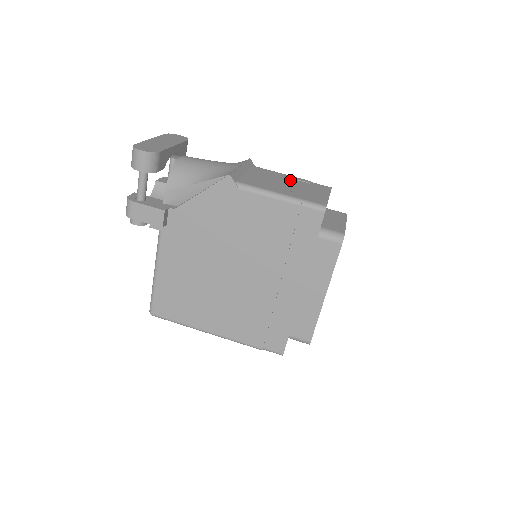
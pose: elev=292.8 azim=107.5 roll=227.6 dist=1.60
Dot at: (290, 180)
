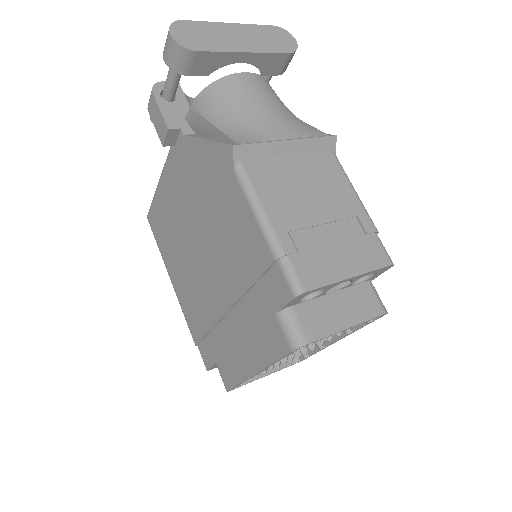
Dot at: (340, 209)
